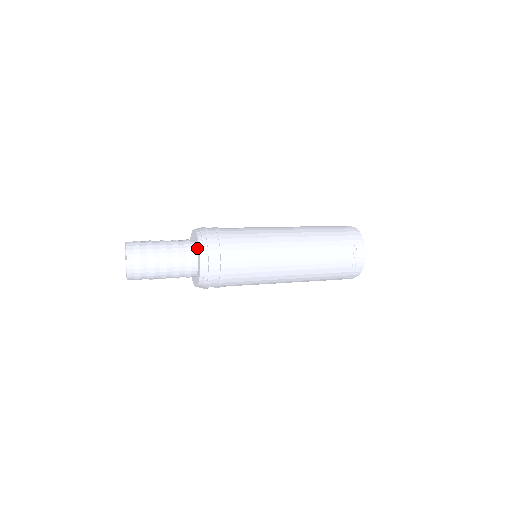
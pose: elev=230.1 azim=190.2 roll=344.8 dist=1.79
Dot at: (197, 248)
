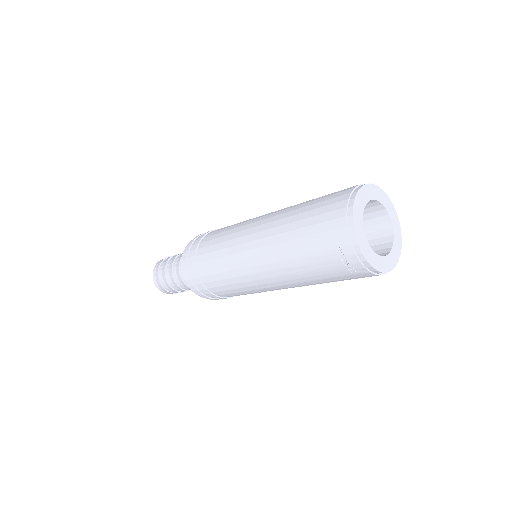
Dot at: occluded
